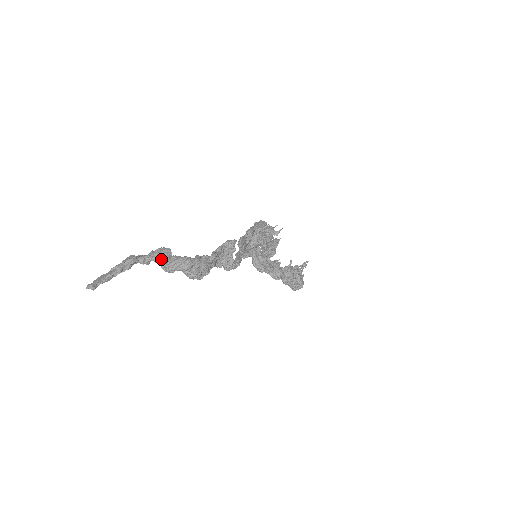
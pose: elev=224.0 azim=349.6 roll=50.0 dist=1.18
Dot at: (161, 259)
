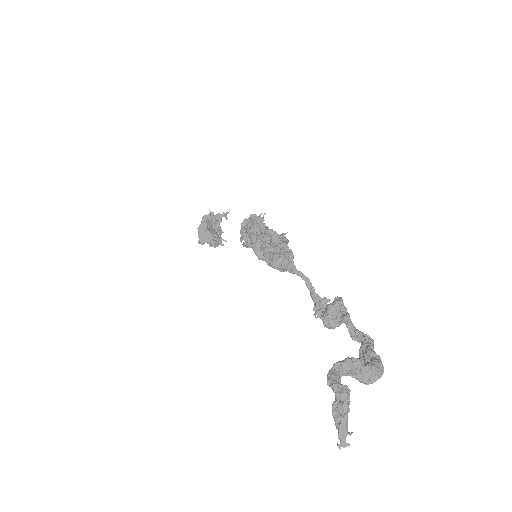
Dot at: (354, 372)
